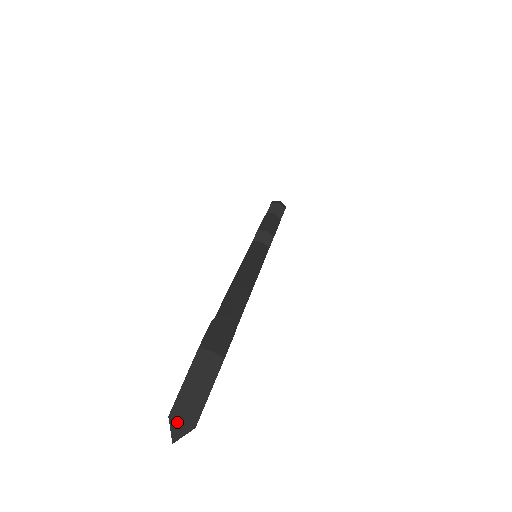
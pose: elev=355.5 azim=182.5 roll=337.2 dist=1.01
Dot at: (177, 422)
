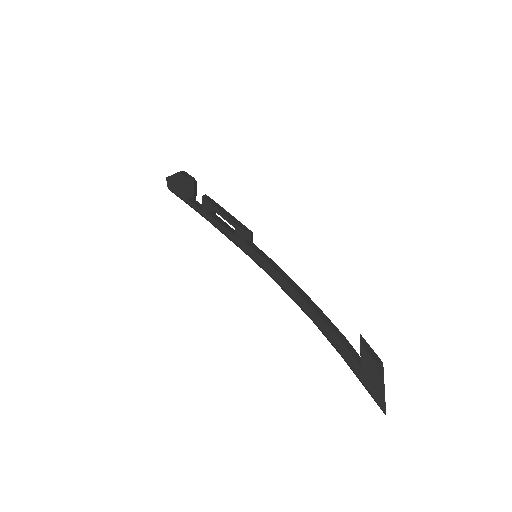
Dot at: (384, 406)
